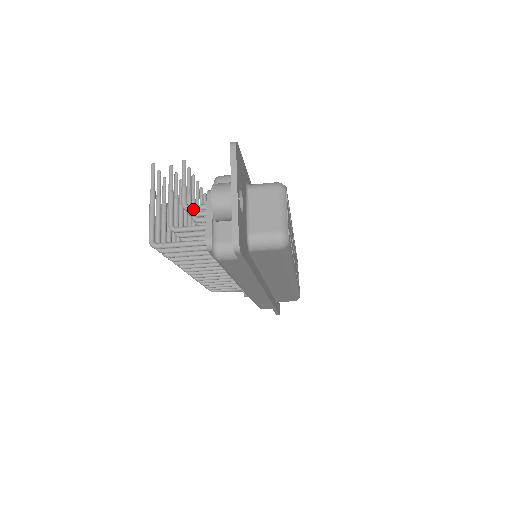
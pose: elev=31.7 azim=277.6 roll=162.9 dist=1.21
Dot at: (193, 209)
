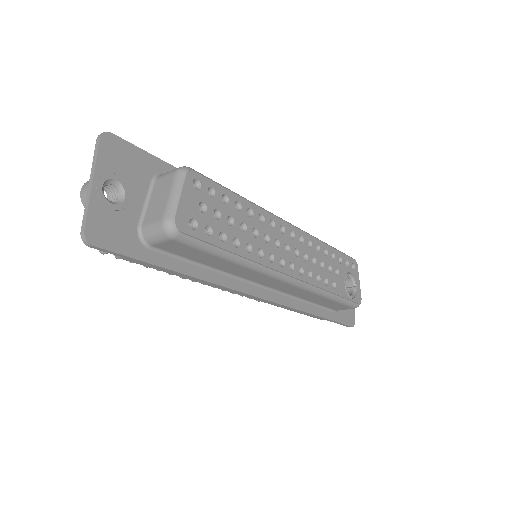
Dot at: occluded
